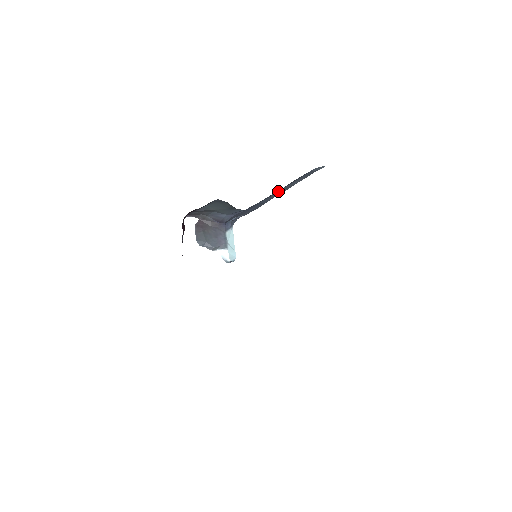
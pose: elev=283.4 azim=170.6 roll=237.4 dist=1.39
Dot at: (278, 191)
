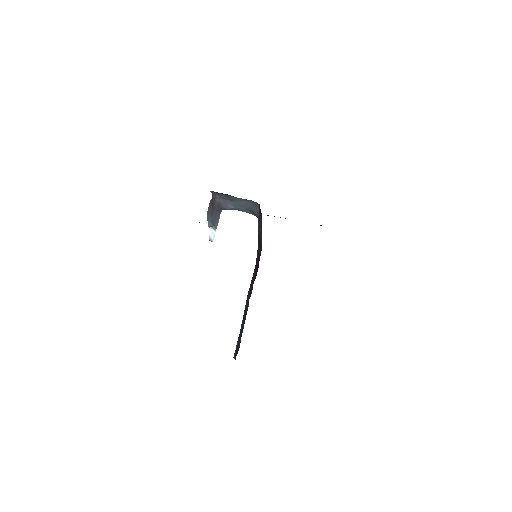
Dot at: occluded
